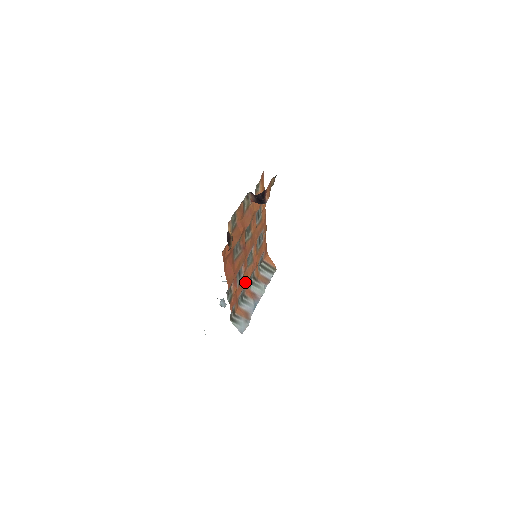
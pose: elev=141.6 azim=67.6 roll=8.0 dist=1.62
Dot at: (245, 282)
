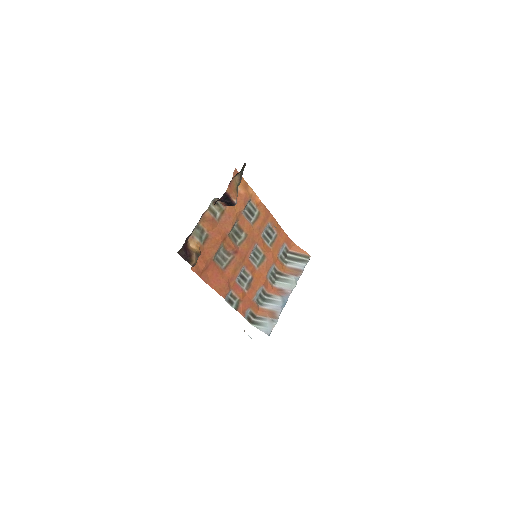
Dot at: (259, 282)
